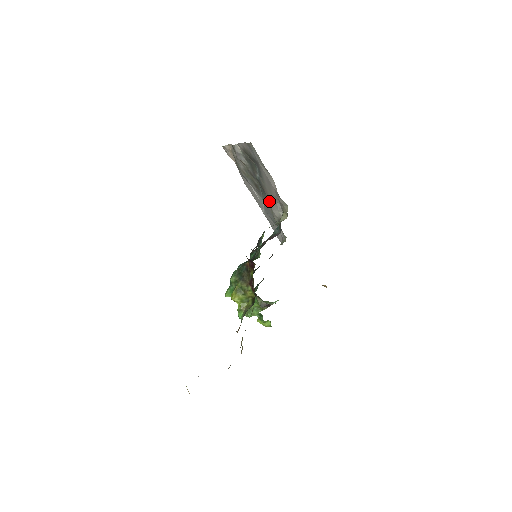
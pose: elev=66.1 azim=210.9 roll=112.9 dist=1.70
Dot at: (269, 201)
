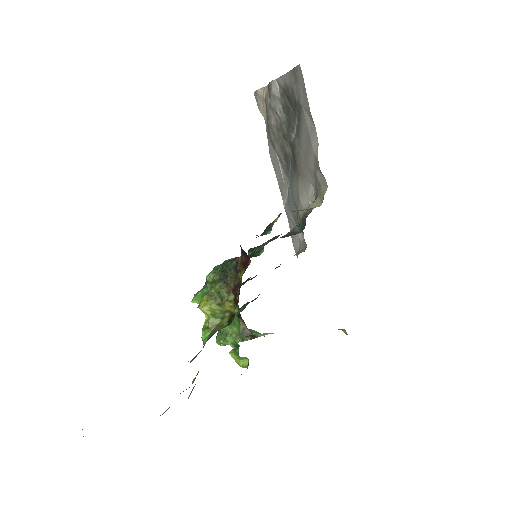
Dot at: (299, 181)
